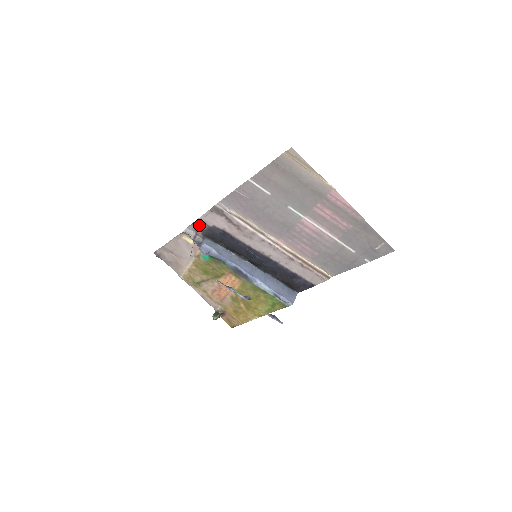
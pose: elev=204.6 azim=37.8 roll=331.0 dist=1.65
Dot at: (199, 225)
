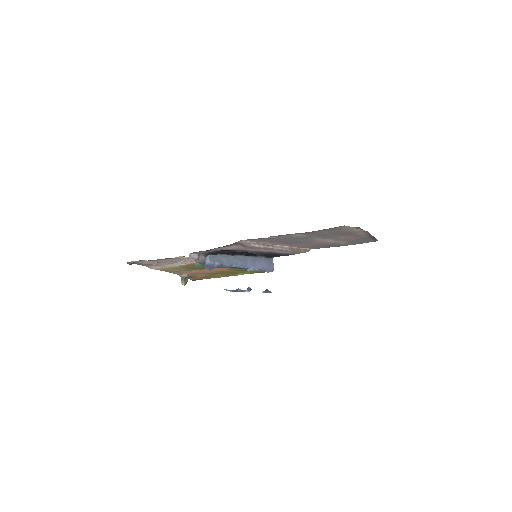
Dot at: (207, 251)
